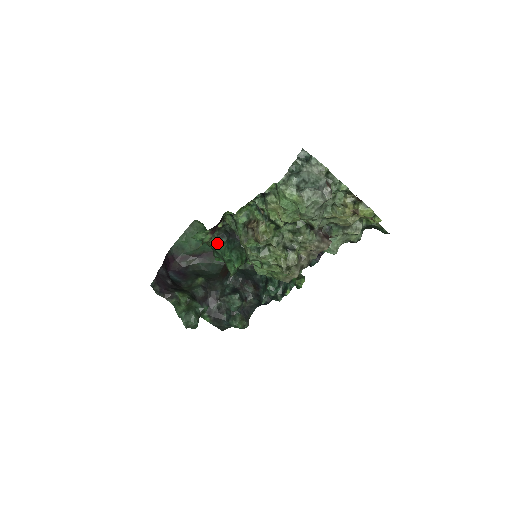
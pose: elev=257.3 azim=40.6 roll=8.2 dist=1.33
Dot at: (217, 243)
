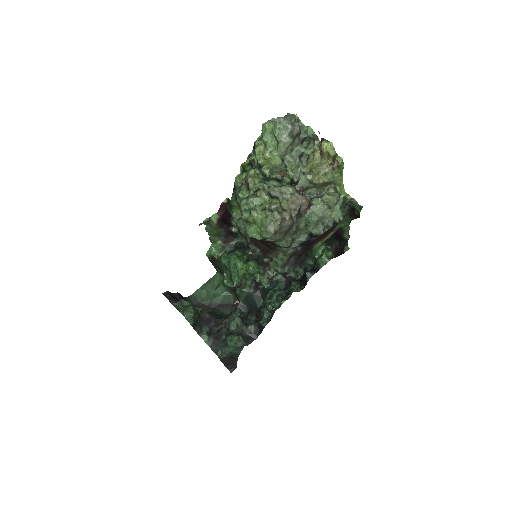
Dot at: (227, 257)
